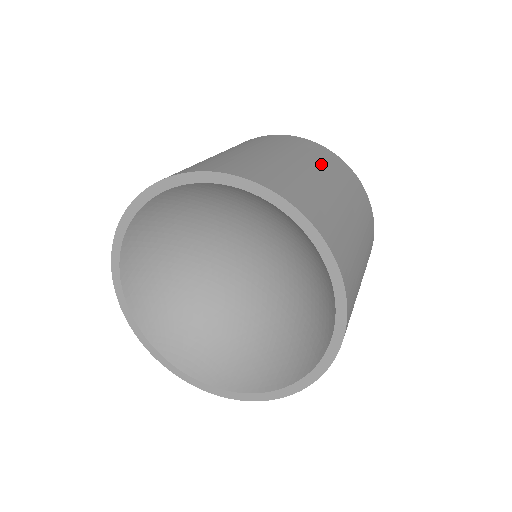
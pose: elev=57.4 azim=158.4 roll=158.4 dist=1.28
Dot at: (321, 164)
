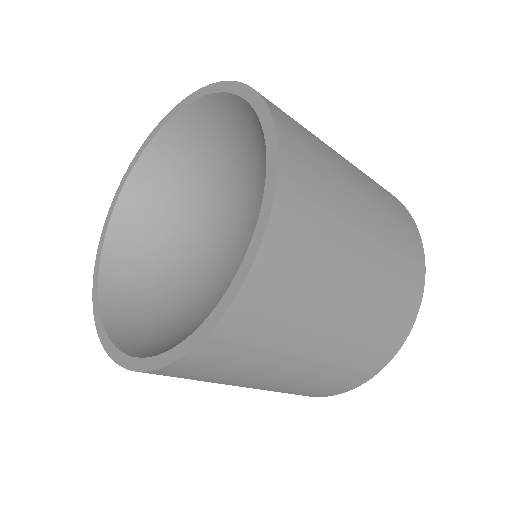
Dot at: (387, 224)
